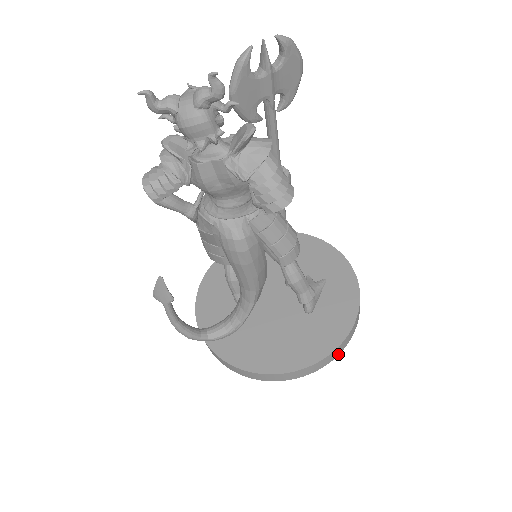
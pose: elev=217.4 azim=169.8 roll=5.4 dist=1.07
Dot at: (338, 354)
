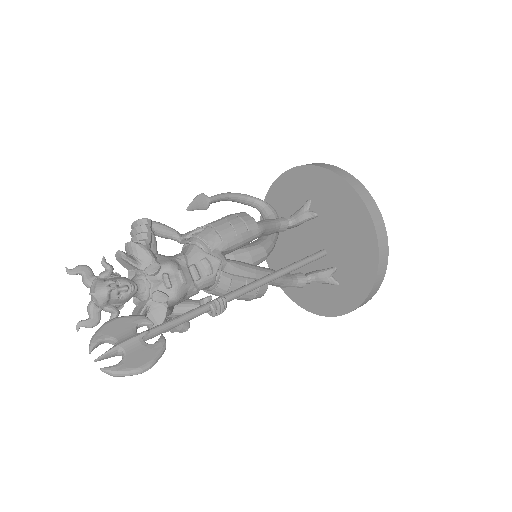
Dot at: occluded
